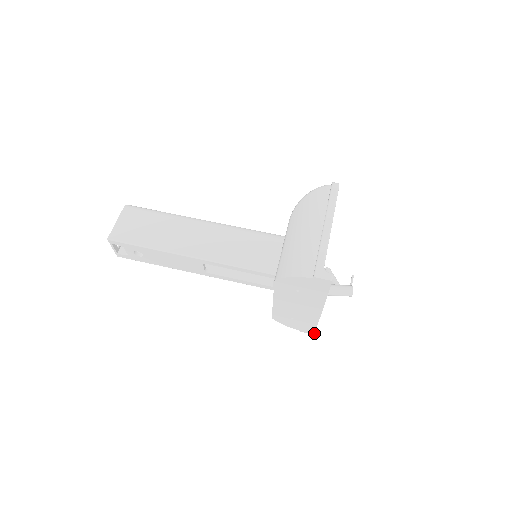
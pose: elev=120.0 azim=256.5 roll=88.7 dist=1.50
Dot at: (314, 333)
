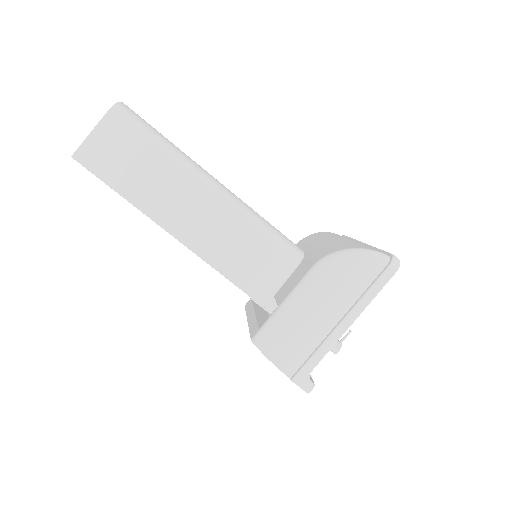
Dot at: occluded
